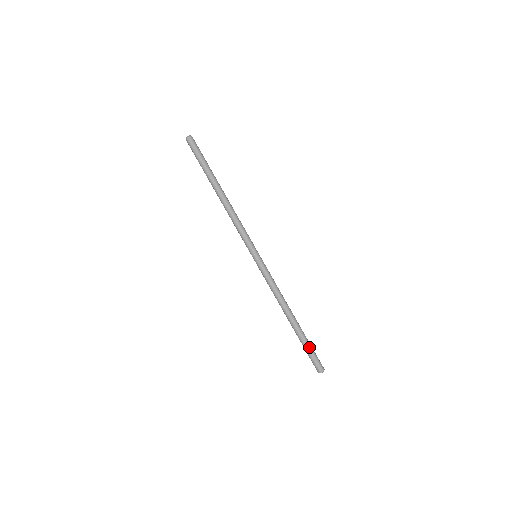
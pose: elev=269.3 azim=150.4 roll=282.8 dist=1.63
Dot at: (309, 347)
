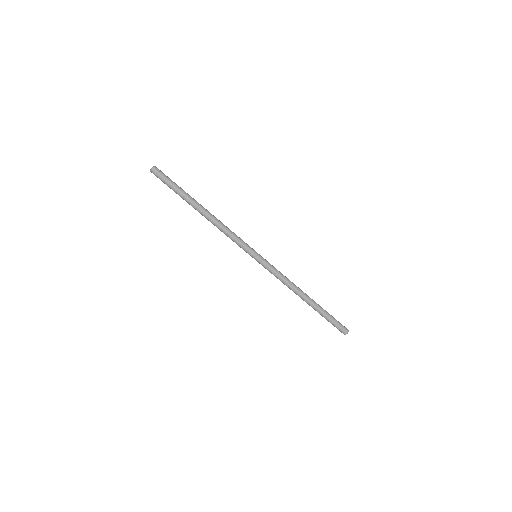
Dot at: (328, 318)
